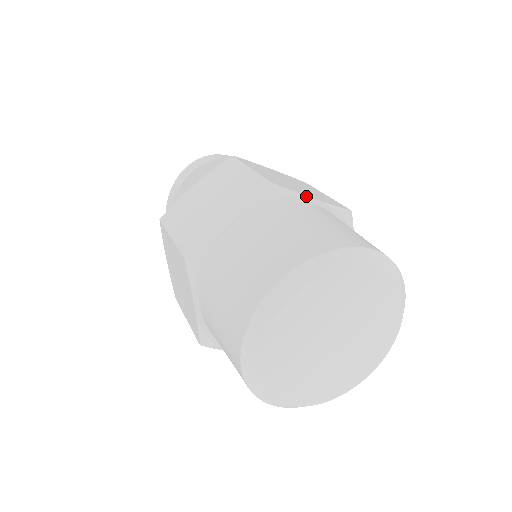
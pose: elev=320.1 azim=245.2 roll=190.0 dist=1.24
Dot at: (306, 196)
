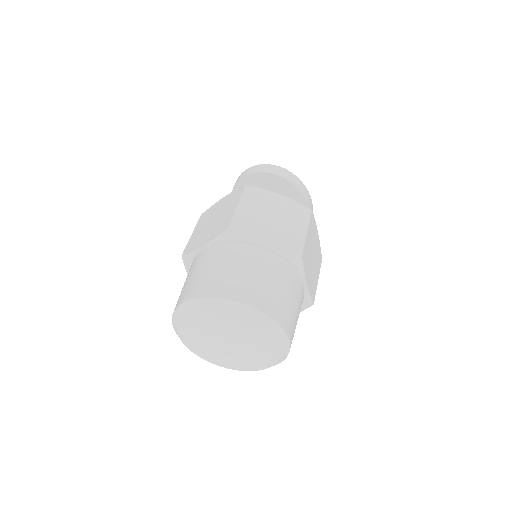
Dot at: (253, 242)
